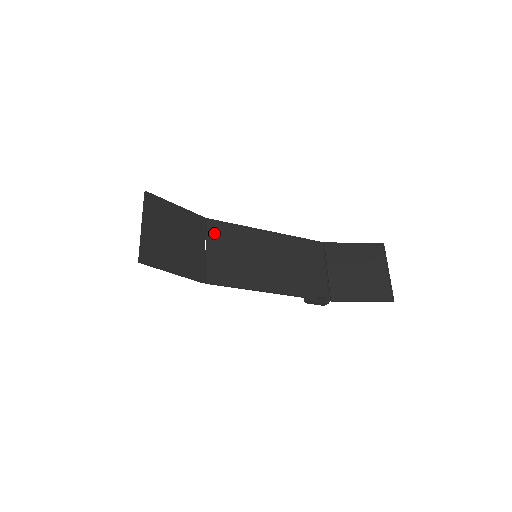
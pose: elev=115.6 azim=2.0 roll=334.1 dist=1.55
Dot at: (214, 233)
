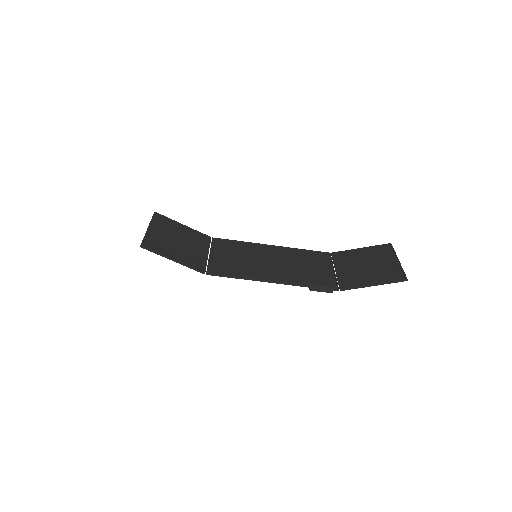
Dot at: (218, 246)
